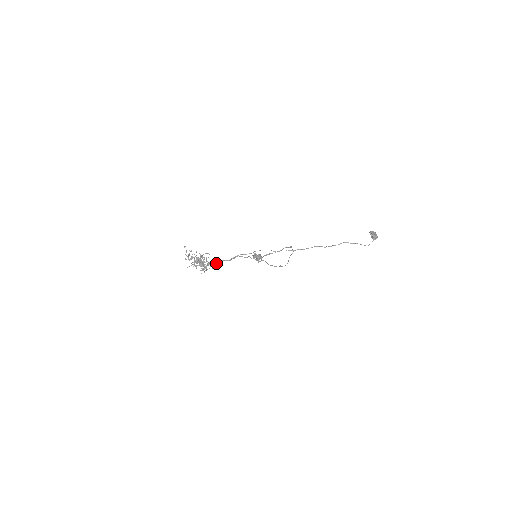
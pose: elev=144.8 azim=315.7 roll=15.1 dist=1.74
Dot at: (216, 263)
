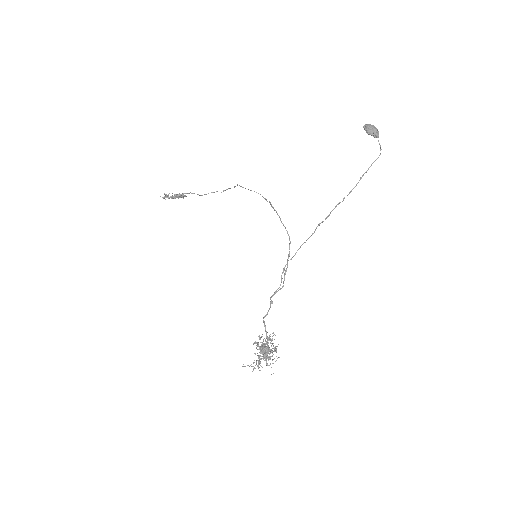
Dot at: occluded
